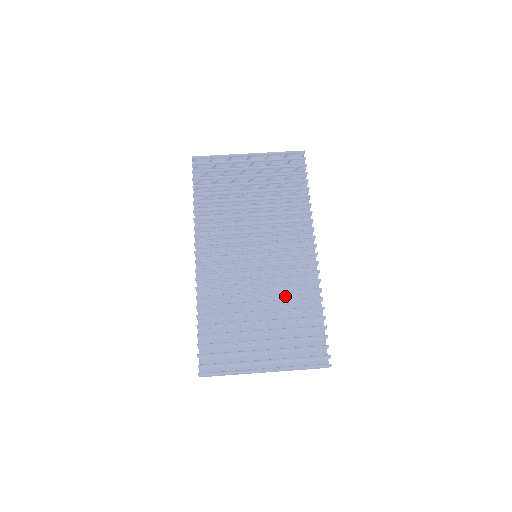
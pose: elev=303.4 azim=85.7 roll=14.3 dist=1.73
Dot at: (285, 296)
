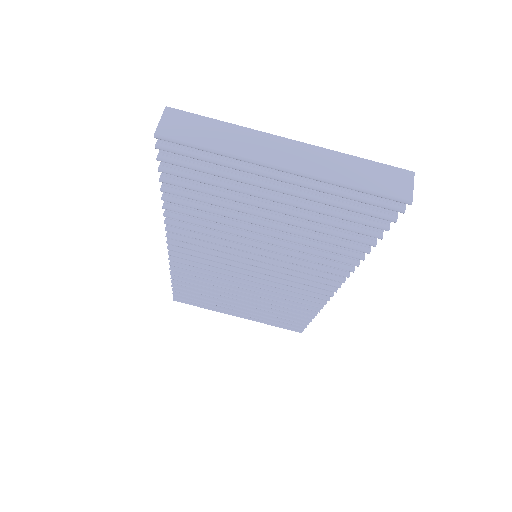
Dot at: occluded
